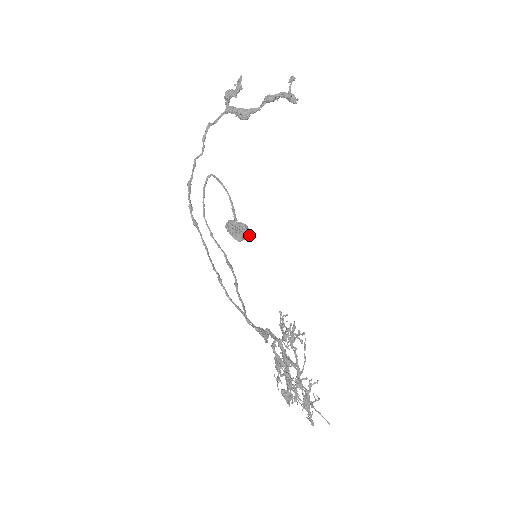
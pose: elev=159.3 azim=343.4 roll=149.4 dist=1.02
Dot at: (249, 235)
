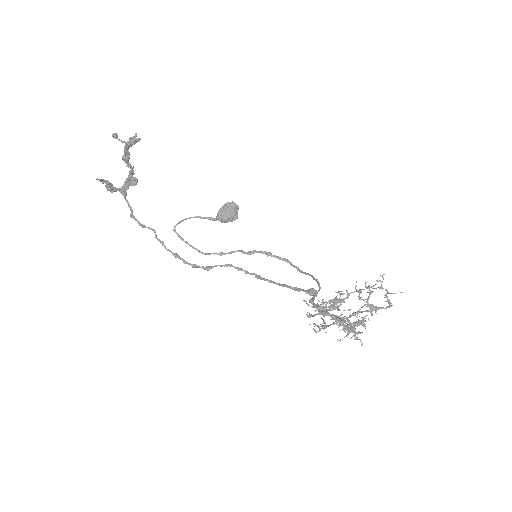
Dot at: (236, 205)
